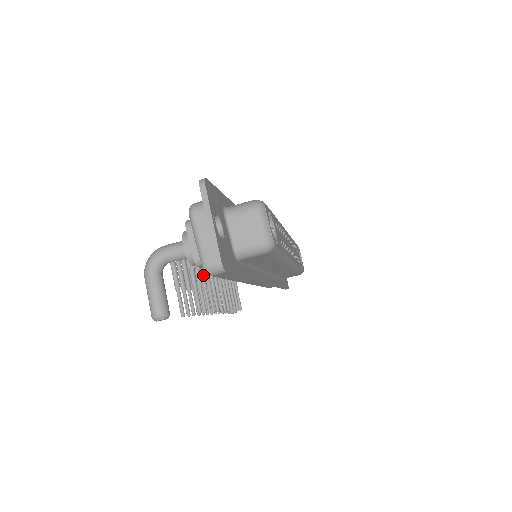
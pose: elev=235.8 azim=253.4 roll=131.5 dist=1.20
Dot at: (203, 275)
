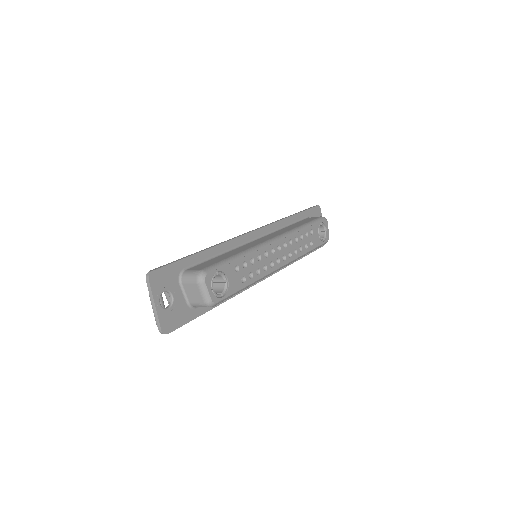
Dot at: occluded
